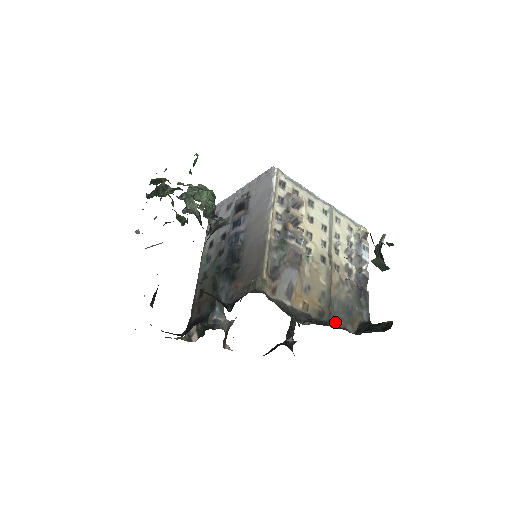
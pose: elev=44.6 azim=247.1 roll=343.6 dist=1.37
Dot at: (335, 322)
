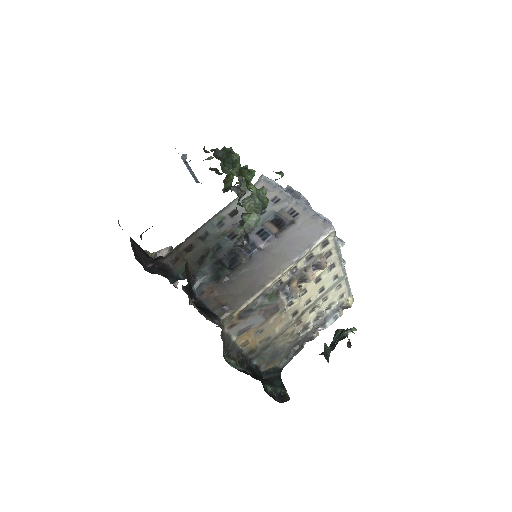
Dot at: (257, 360)
